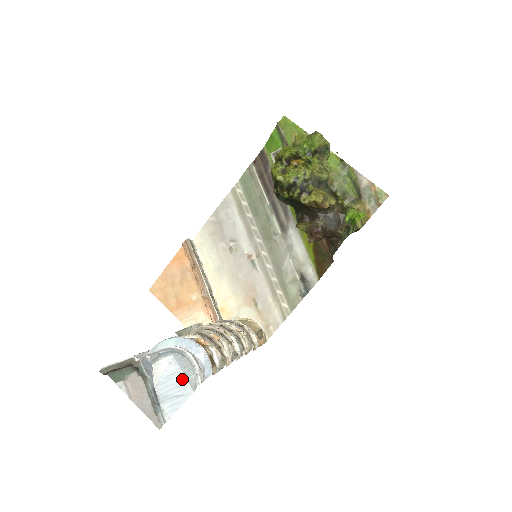
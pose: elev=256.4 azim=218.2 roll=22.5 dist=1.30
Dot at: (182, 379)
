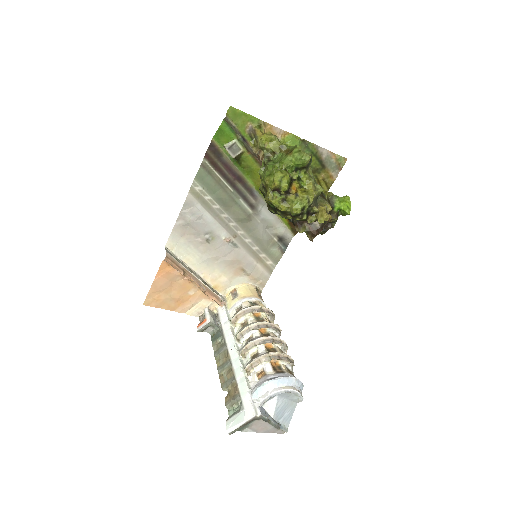
Dot at: (288, 403)
